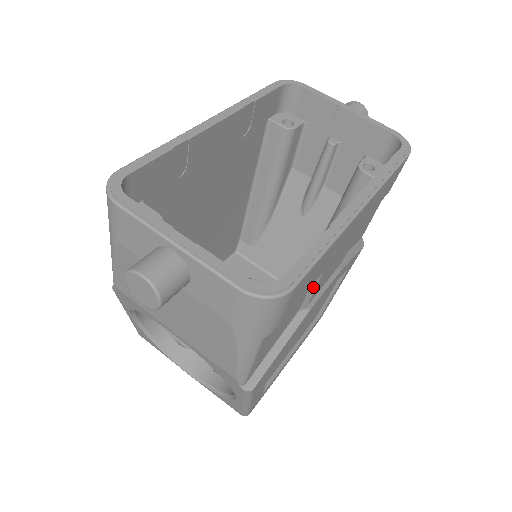
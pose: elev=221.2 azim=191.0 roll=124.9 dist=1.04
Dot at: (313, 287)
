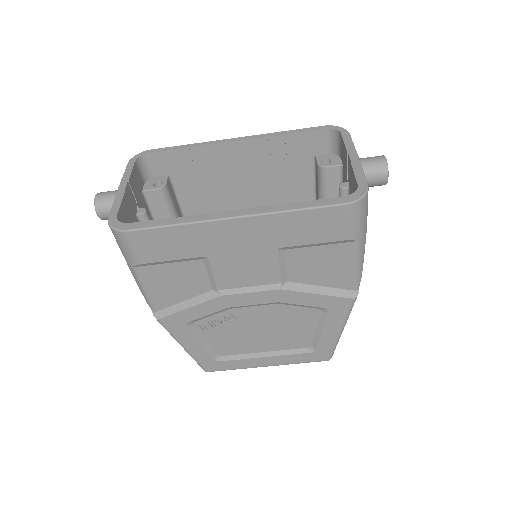
Dot at: (210, 270)
